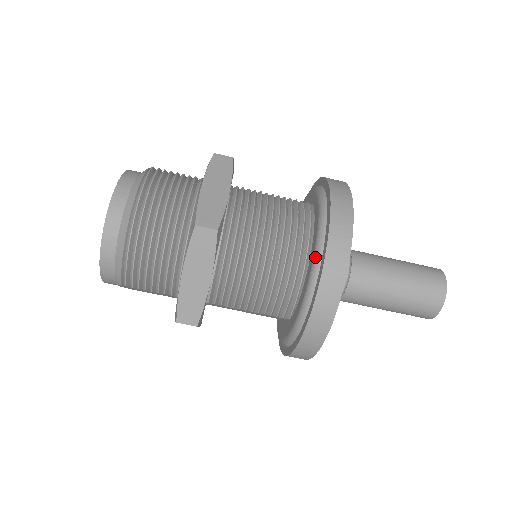
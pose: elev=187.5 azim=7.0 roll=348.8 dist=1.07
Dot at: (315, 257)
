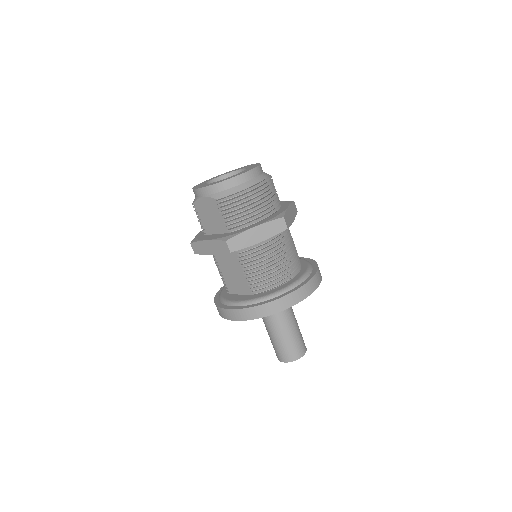
Dot at: (298, 280)
